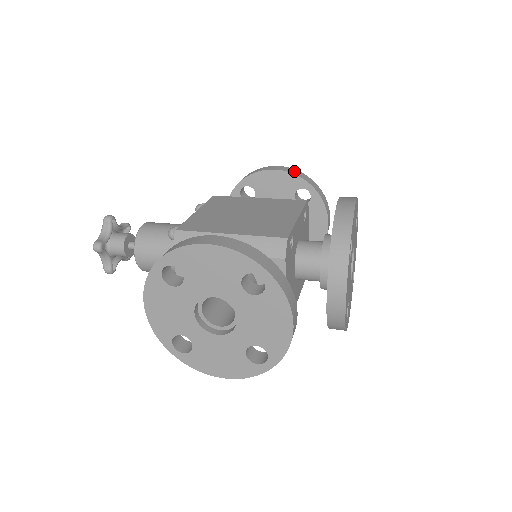
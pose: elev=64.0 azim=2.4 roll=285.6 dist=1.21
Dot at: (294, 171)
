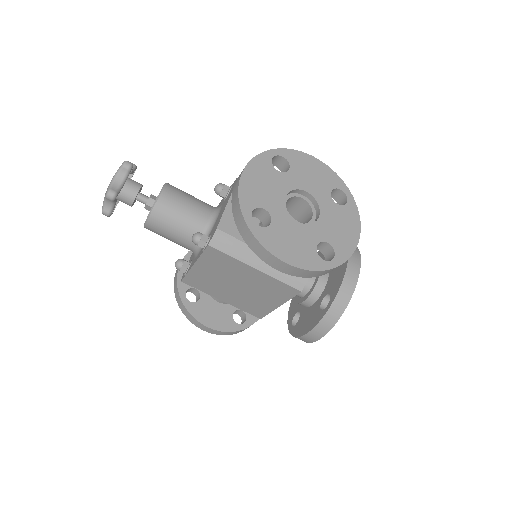
Dot at: occluded
